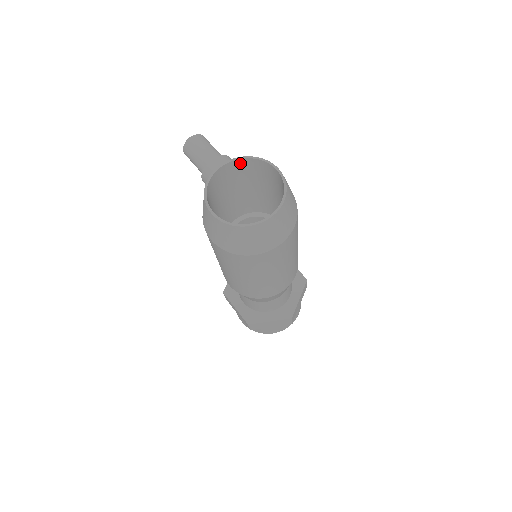
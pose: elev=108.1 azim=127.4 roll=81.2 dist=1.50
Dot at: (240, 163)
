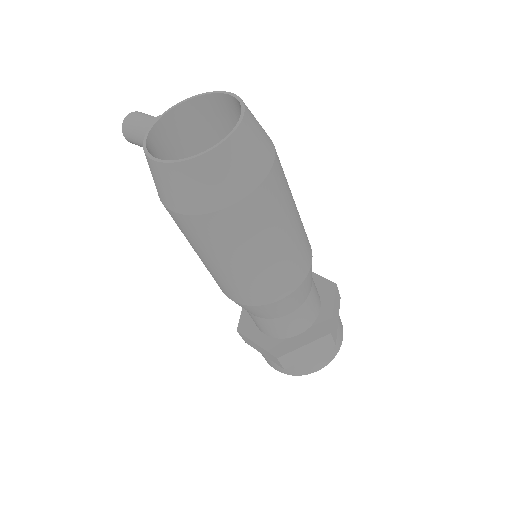
Dot at: (185, 110)
